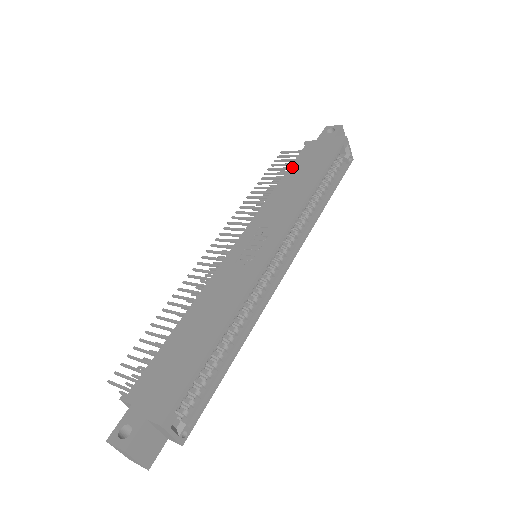
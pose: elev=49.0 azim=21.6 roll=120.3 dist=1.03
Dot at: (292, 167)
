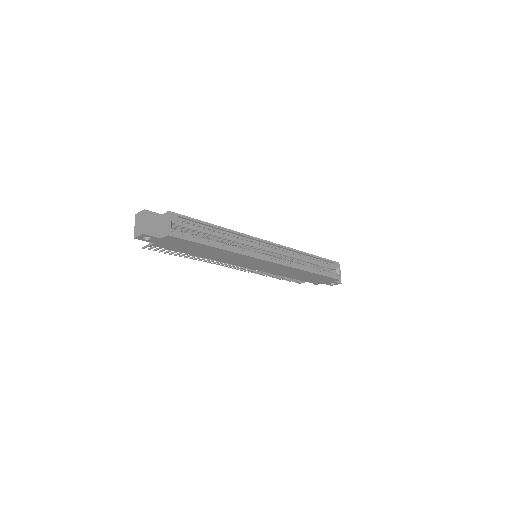
Dot at: occluded
